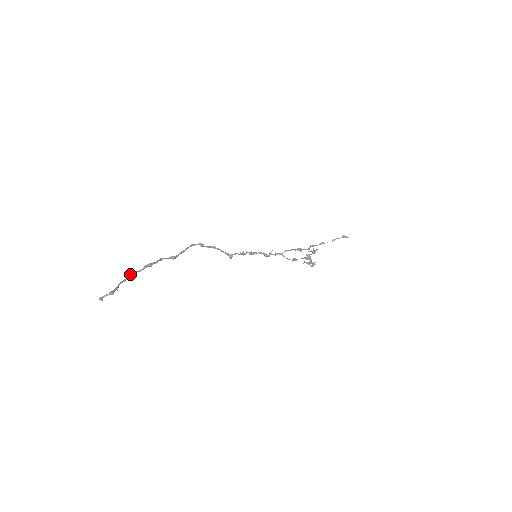
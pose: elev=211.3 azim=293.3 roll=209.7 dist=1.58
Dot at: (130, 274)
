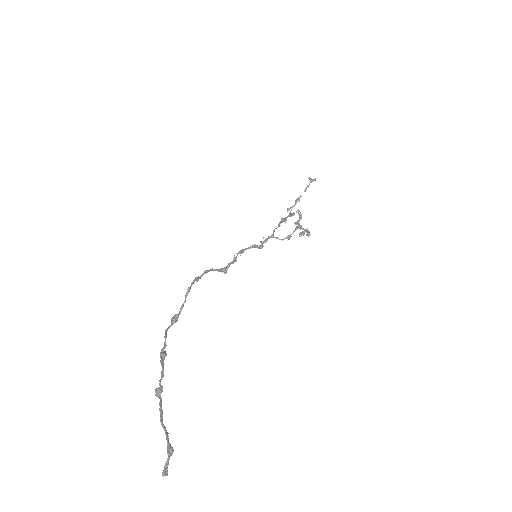
Dot at: (159, 394)
